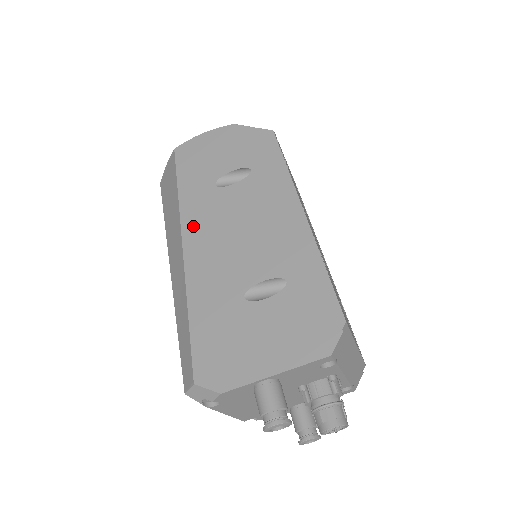
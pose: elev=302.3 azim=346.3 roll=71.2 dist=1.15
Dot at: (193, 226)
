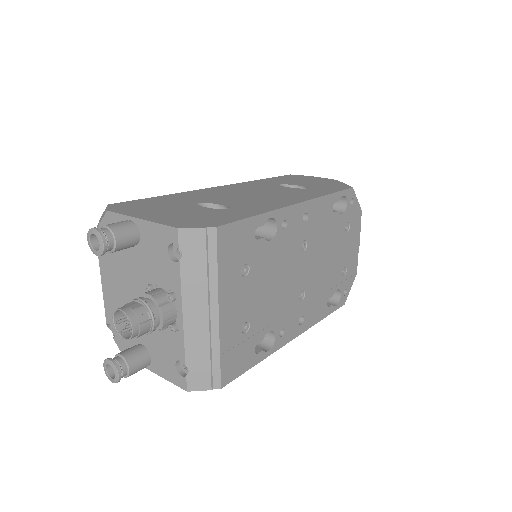
Dot at: (237, 186)
